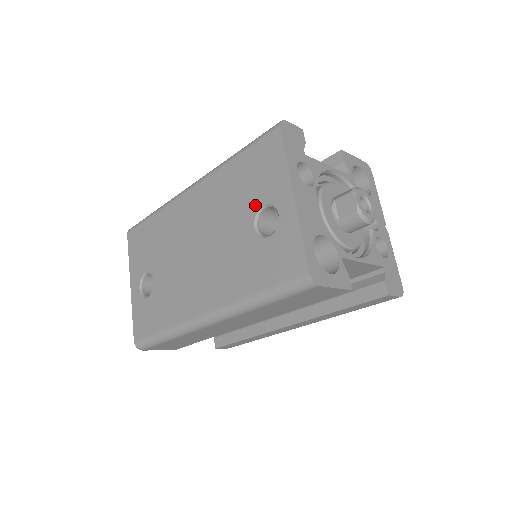
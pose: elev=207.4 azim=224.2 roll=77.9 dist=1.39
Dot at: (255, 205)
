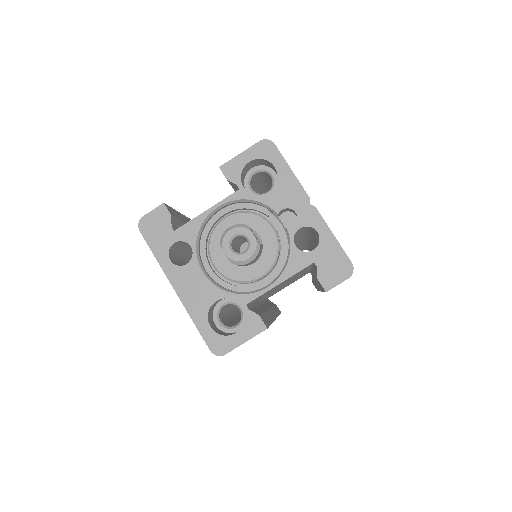
Dot at: occluded
